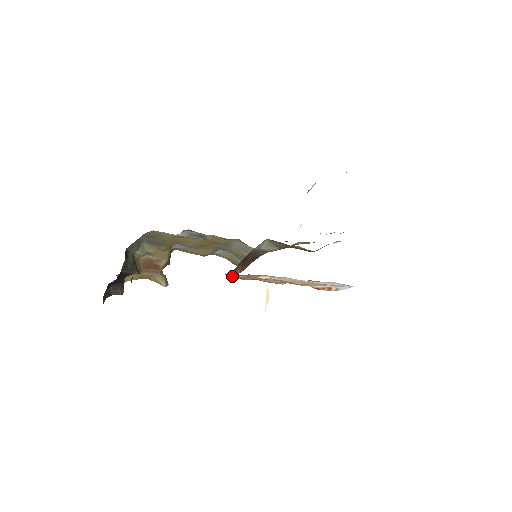
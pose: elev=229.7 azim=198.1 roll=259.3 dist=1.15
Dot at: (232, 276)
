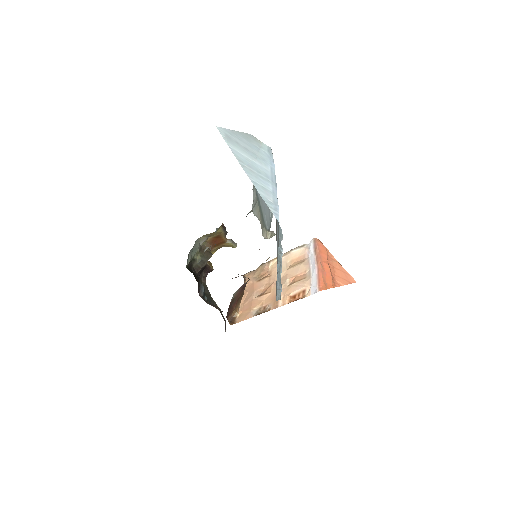
Dot at: (230, 321)
